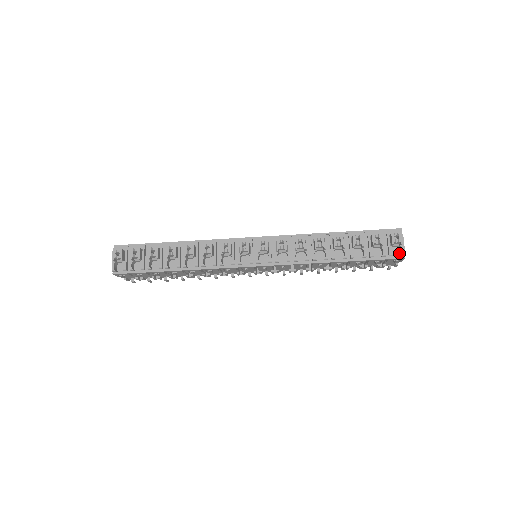
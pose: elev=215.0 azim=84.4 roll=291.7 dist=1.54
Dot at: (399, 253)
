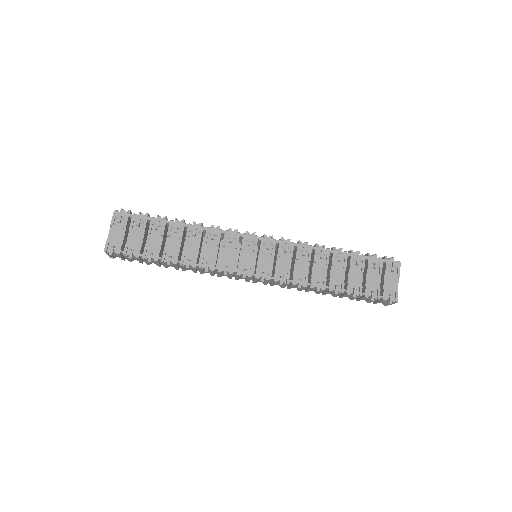
Dot at: occluded
